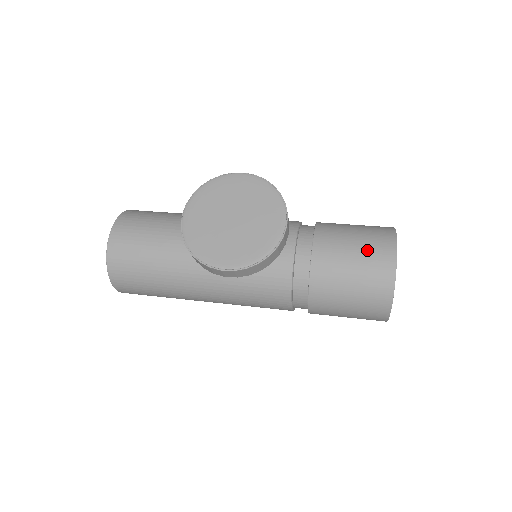
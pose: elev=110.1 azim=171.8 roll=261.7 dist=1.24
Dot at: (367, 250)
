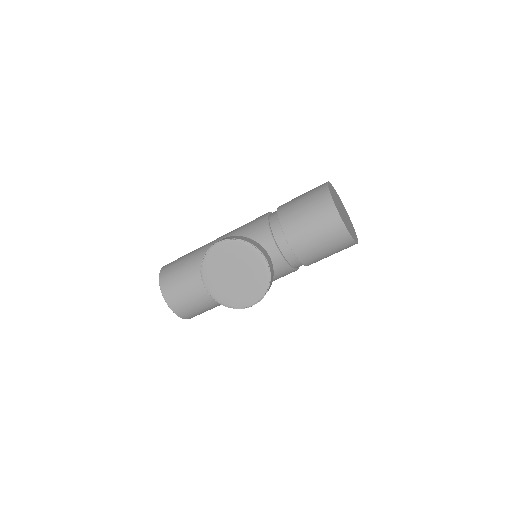
Dot at: (320, 223)
